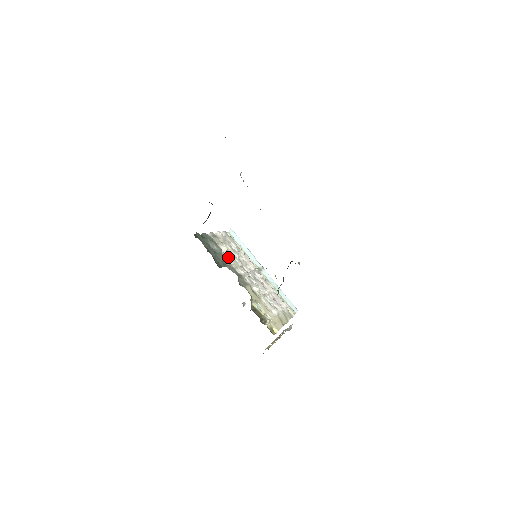
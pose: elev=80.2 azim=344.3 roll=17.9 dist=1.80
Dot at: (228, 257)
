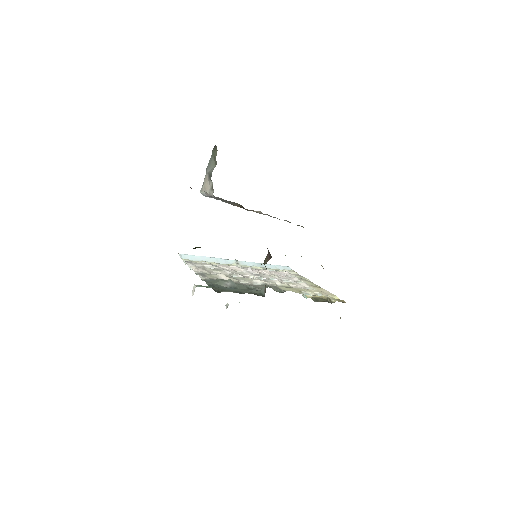
Dot at: (237, 281)
